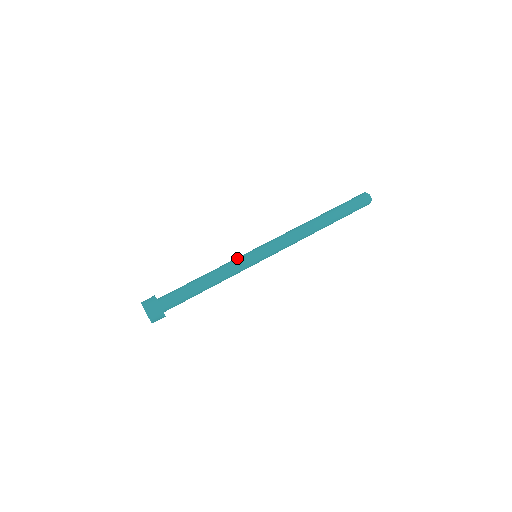
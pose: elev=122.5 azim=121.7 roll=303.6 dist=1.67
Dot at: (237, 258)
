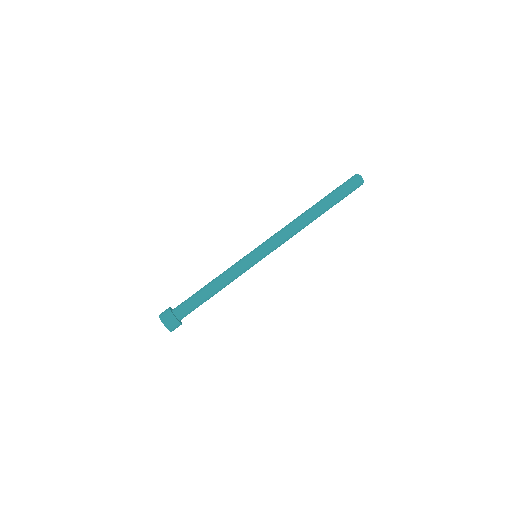
Dot at: (239, 263)
